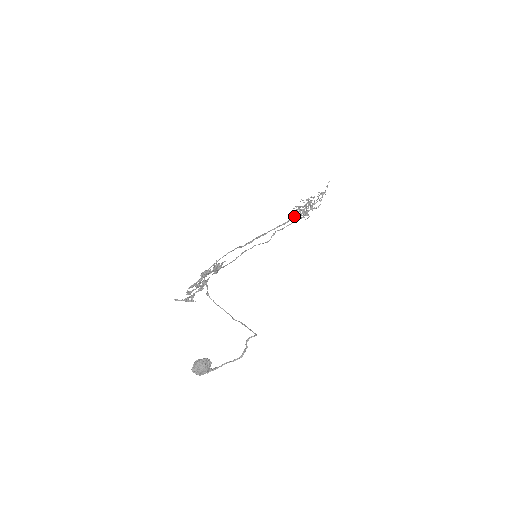
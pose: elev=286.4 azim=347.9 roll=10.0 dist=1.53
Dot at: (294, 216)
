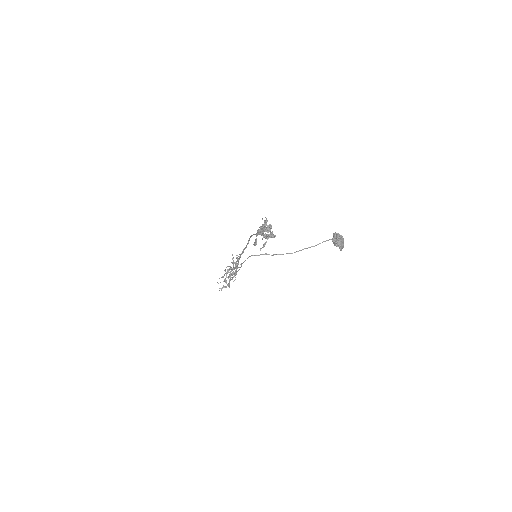
Dot at: occluded
